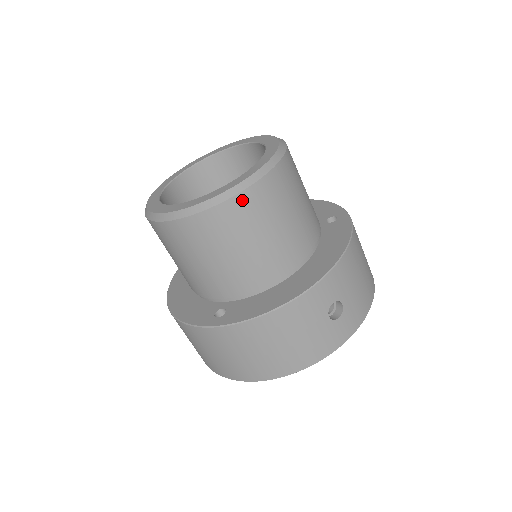
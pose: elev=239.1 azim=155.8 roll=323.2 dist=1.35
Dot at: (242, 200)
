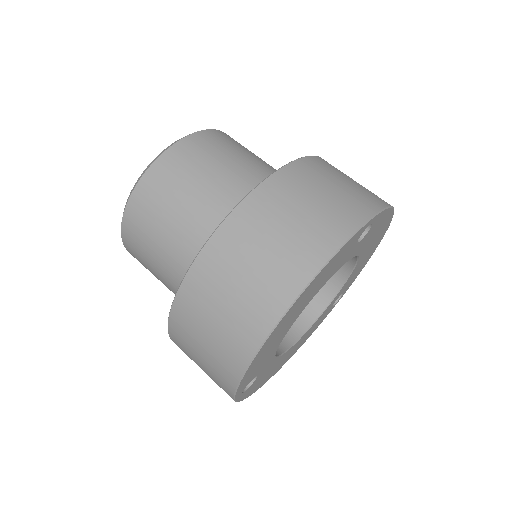
Dot at: occluded
